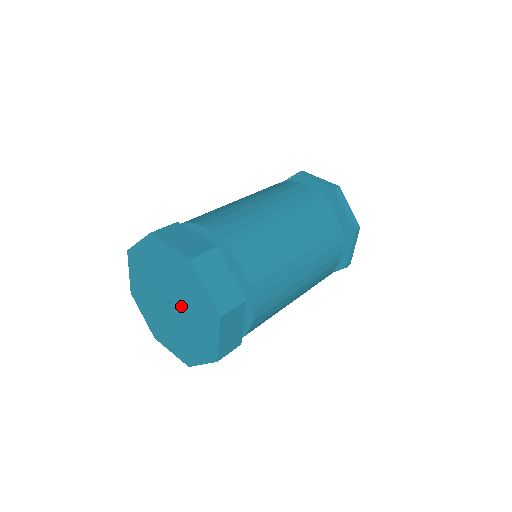
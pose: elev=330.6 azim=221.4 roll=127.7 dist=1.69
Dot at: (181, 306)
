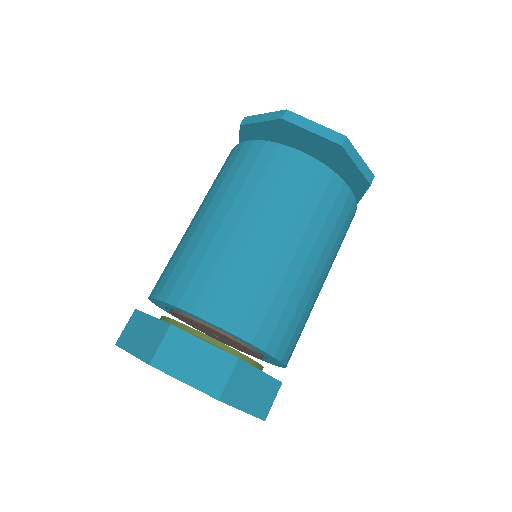
Dot at: occluded
